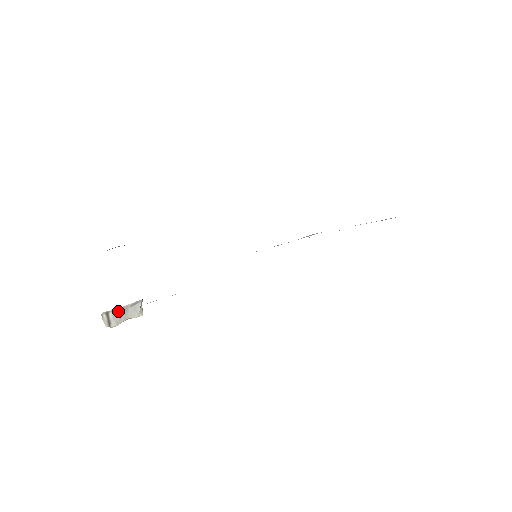
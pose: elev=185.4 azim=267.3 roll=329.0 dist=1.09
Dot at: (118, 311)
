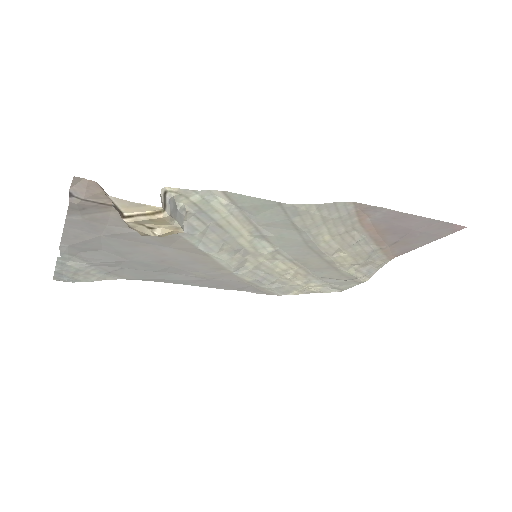
Dot at: (172, 201)
